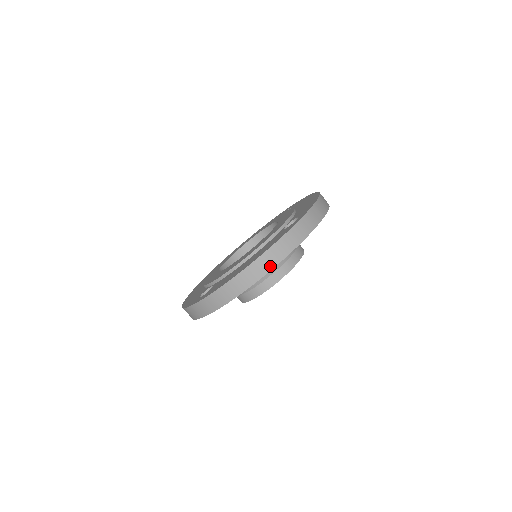
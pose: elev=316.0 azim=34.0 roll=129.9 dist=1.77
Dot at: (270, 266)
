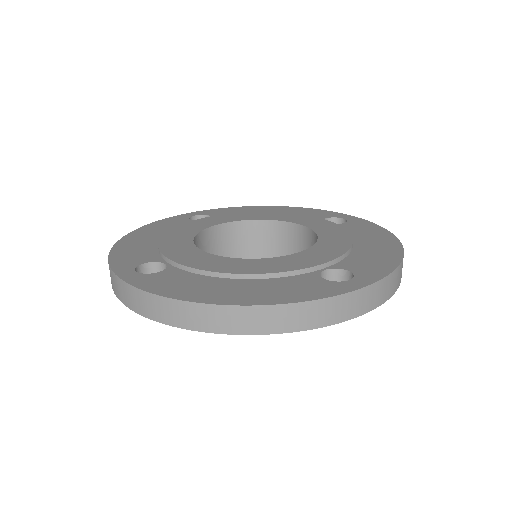
Dot at: (261, 328)
